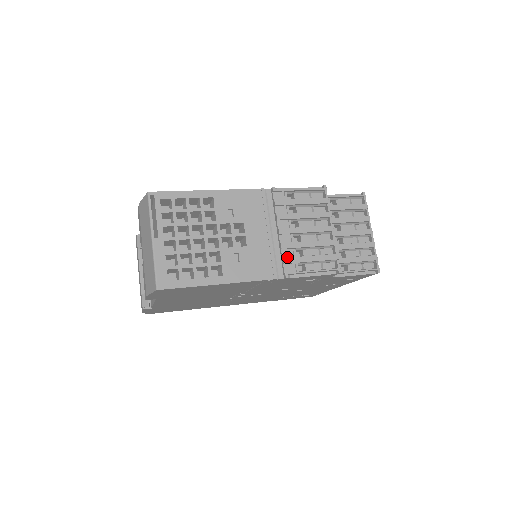
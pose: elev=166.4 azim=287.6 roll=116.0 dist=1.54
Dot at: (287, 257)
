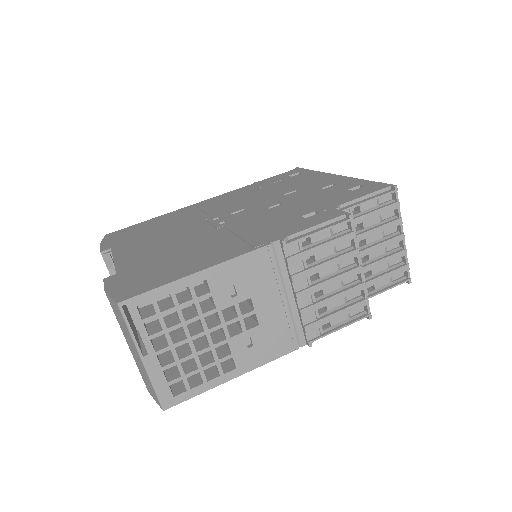
Dot at: (309, 322)
